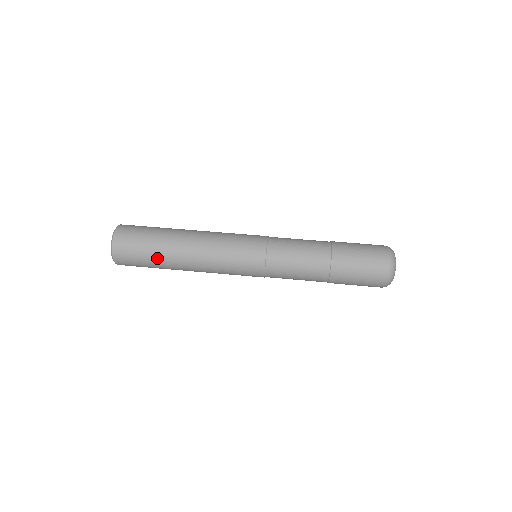
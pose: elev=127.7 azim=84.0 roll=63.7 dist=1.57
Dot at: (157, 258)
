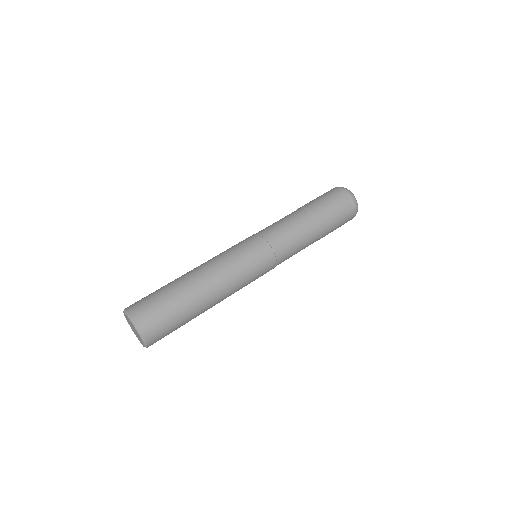
Dot at: (189, 317)
